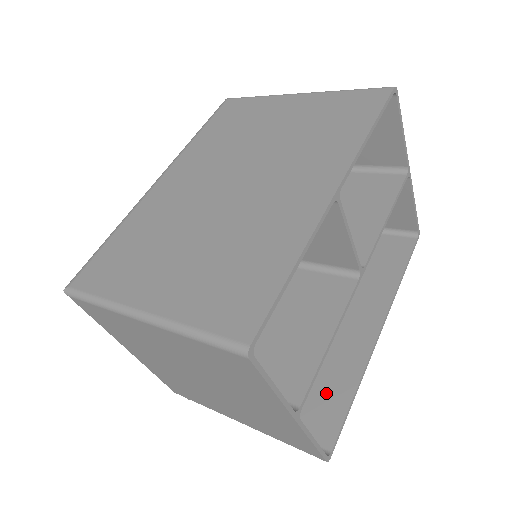
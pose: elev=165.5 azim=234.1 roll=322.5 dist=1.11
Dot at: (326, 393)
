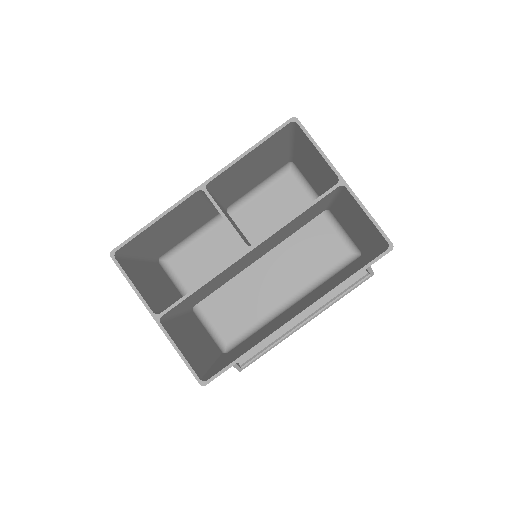
Dot at: (242, 352)
